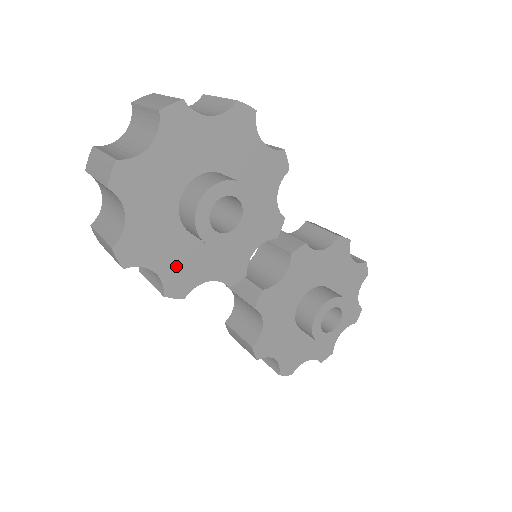
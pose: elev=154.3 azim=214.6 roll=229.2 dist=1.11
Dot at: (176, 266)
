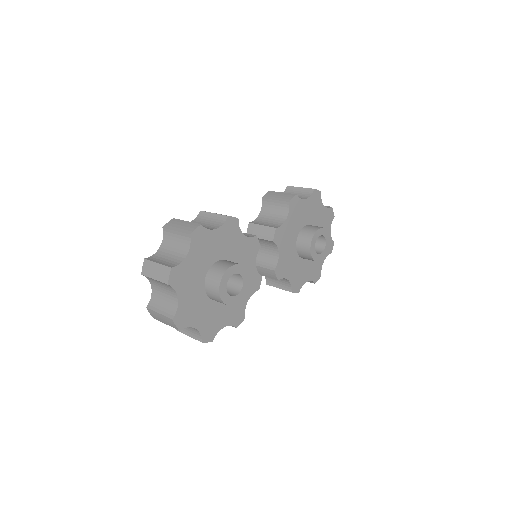
Dot at: (230, 314)
